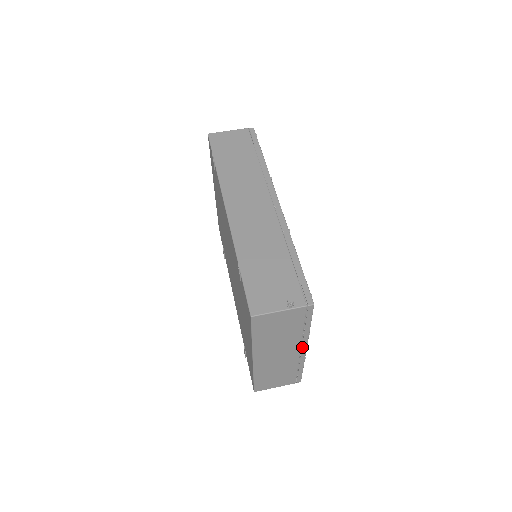
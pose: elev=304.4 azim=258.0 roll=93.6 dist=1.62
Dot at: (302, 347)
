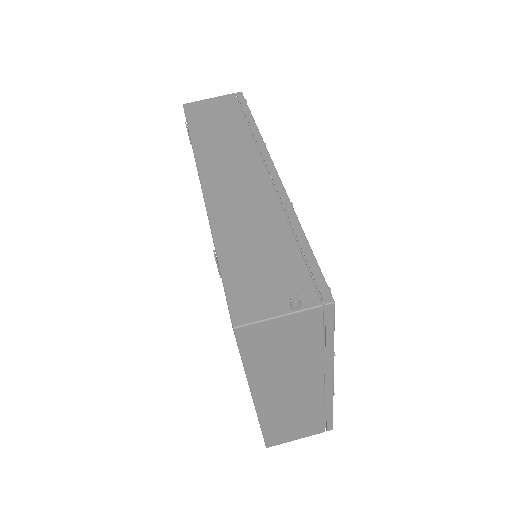
Dot at: (326, 376)
